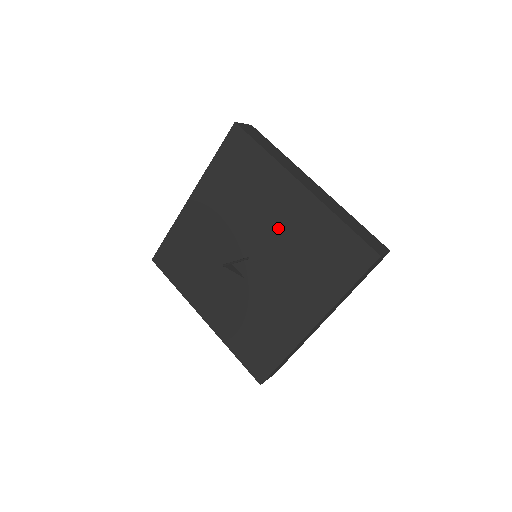
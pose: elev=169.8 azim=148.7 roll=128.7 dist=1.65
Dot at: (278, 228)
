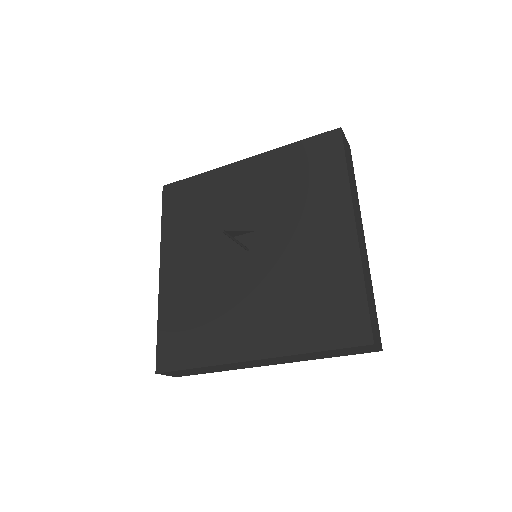
Dot at: (252, 201)
